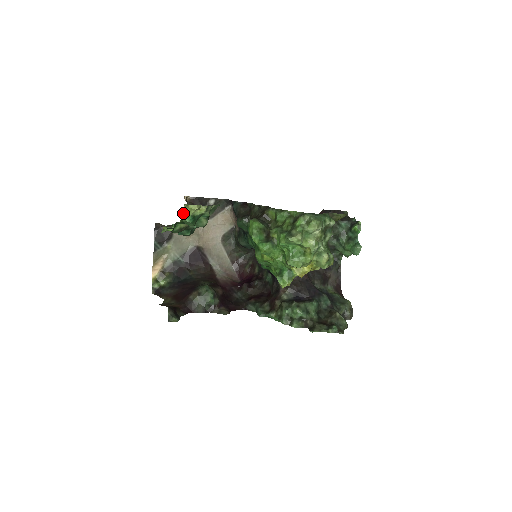
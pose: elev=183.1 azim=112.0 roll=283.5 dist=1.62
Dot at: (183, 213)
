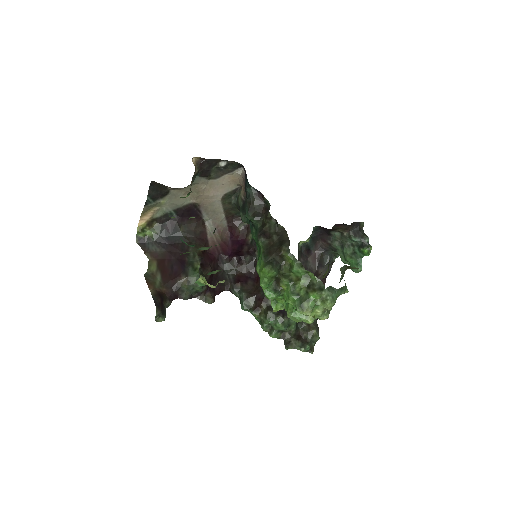
Dot at: (197, 280)
